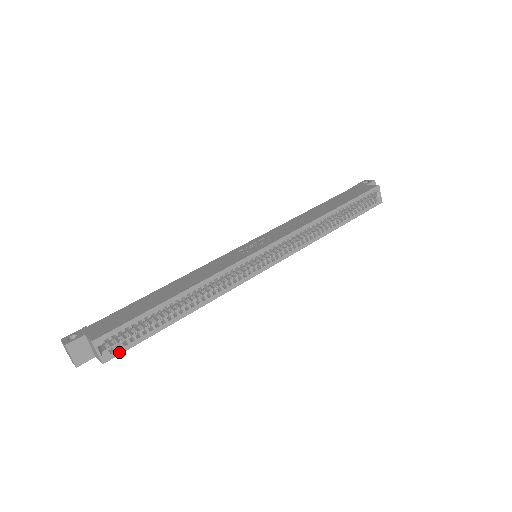
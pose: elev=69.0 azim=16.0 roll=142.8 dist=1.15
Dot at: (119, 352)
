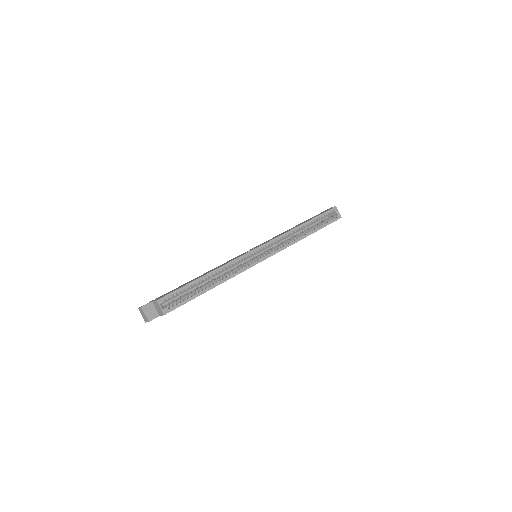
Dot at: (173, 308)
